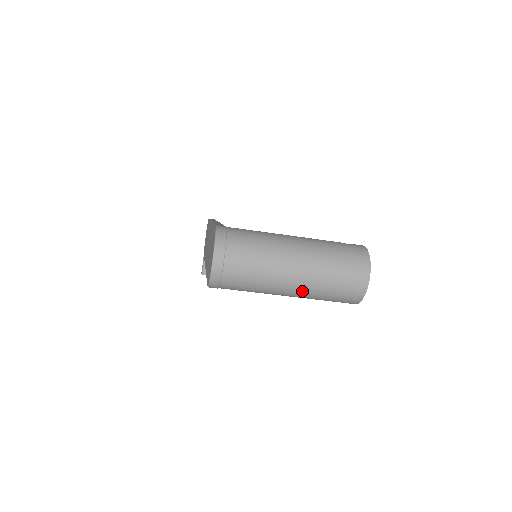
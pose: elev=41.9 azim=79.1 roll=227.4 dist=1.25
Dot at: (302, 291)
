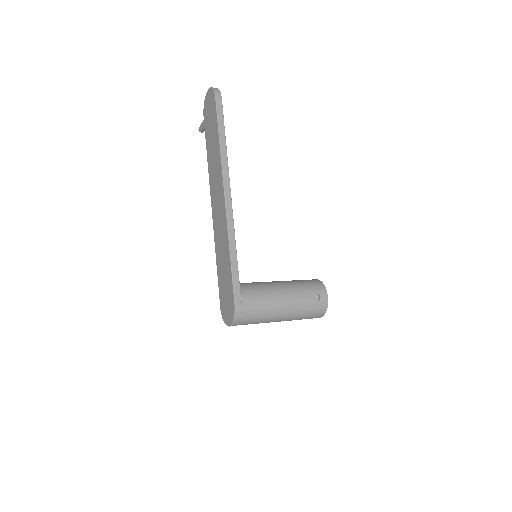
Dot at: occluded
